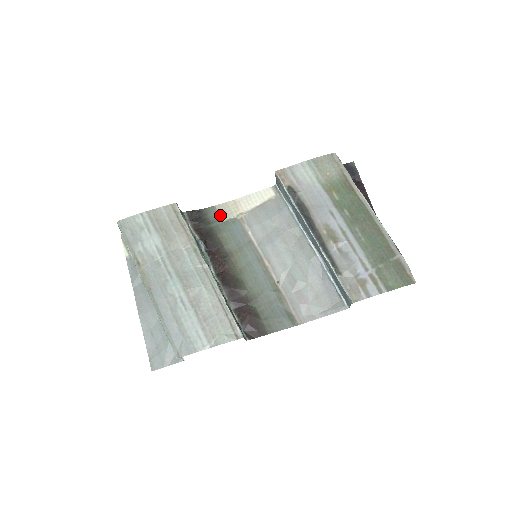
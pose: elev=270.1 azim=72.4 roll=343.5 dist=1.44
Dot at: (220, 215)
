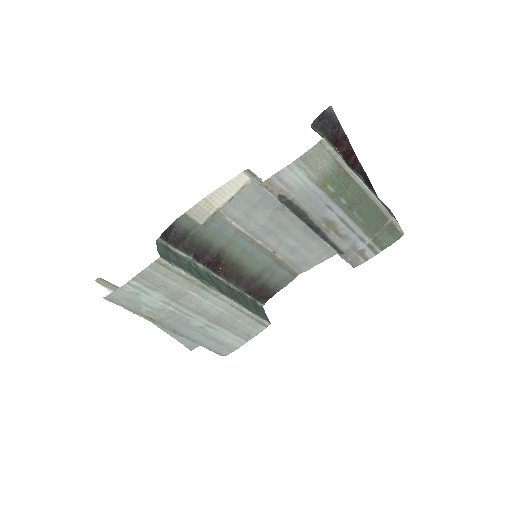
Dot at: (195, 220)
